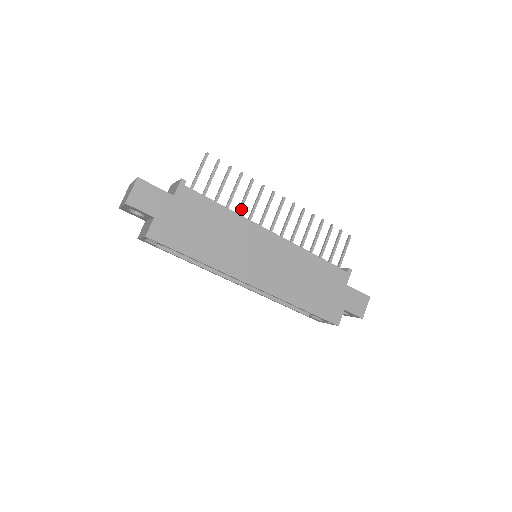
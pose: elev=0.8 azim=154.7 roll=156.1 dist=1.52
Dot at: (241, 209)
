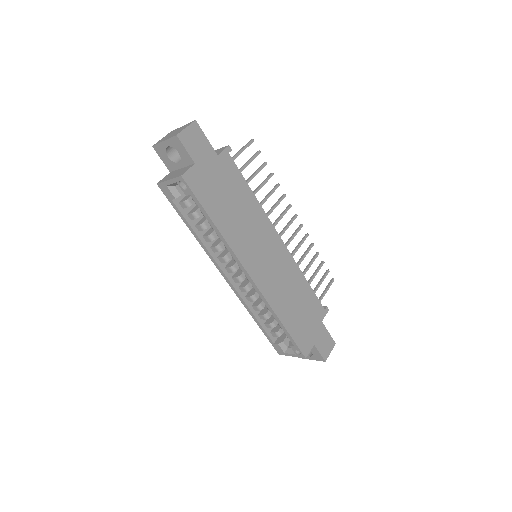
Dot at: (263, 203)
